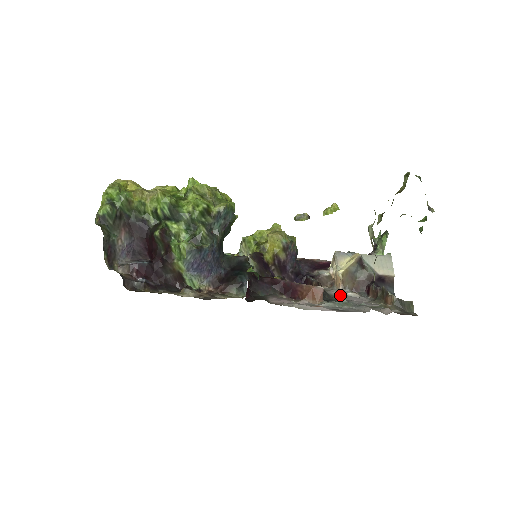
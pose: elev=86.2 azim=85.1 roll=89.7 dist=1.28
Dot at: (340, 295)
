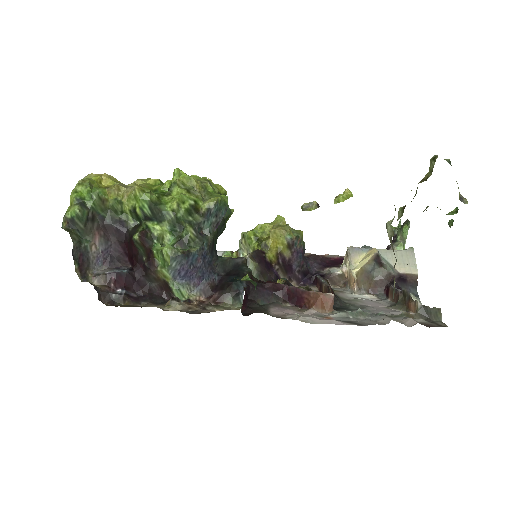
Dot at: (354, 298)
